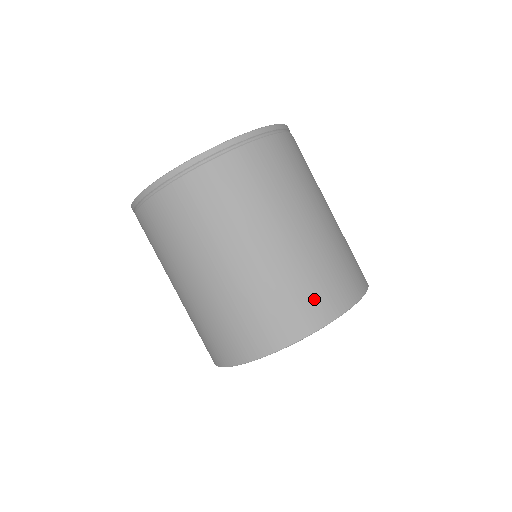
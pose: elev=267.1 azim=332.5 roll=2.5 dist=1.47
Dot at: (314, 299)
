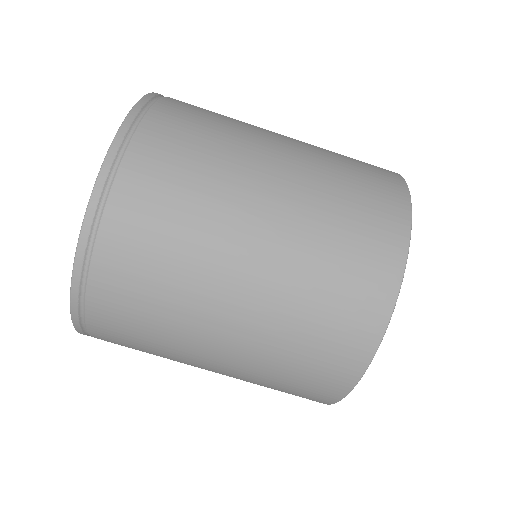
Dot at: (371, 219)
